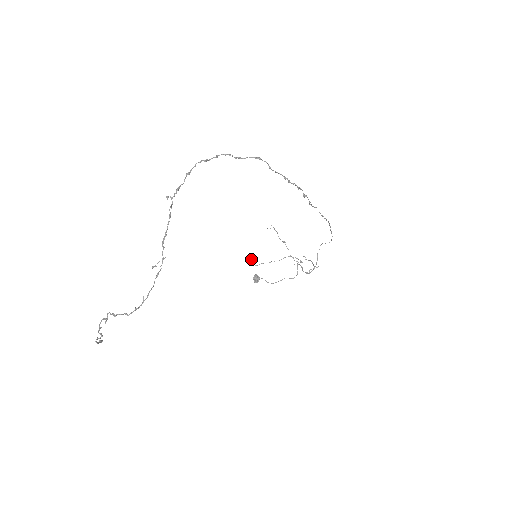
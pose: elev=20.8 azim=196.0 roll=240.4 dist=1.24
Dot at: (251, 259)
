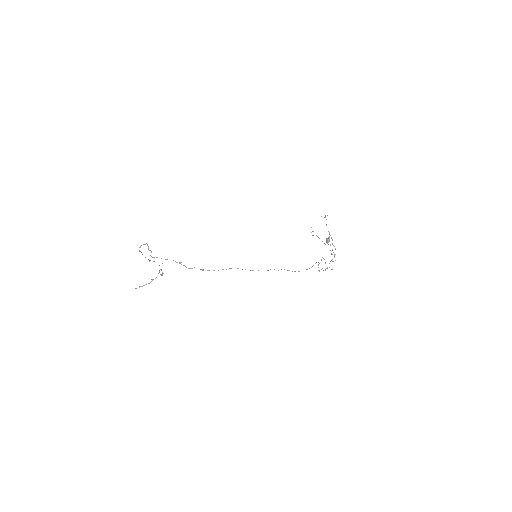
Dot at: (313, 231)
